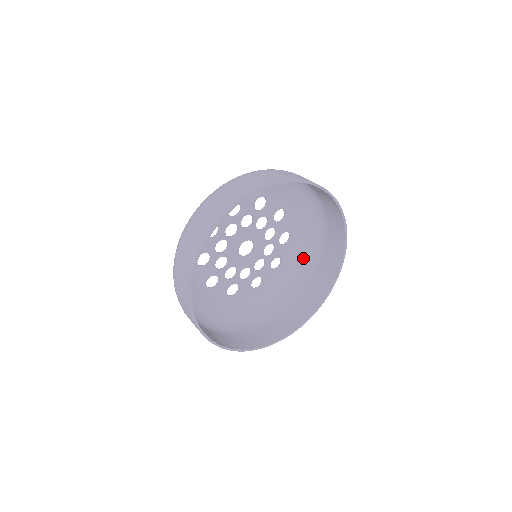
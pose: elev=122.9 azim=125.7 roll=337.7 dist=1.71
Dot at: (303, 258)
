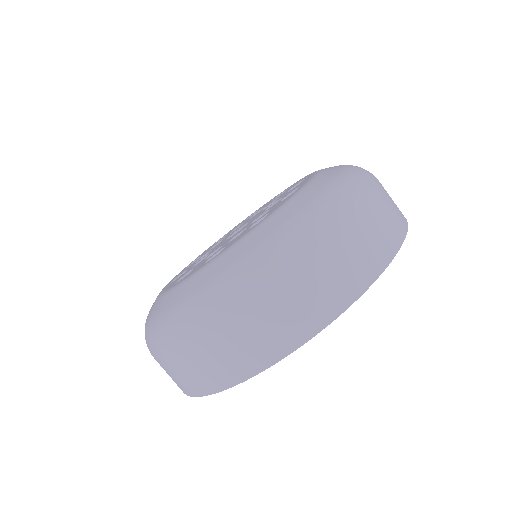
Dot at: occluded
